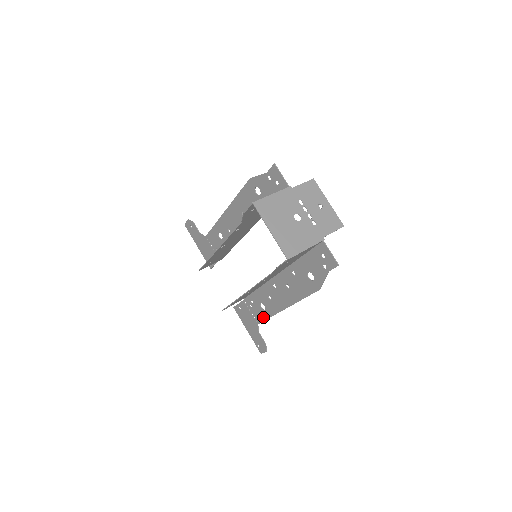
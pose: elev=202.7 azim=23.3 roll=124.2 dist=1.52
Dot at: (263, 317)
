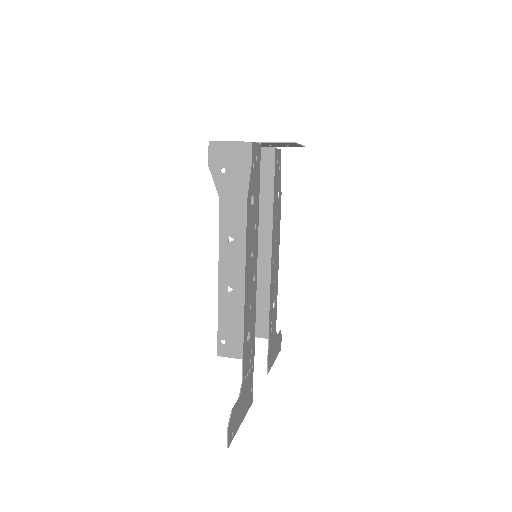
Dot at: (244, 356)
